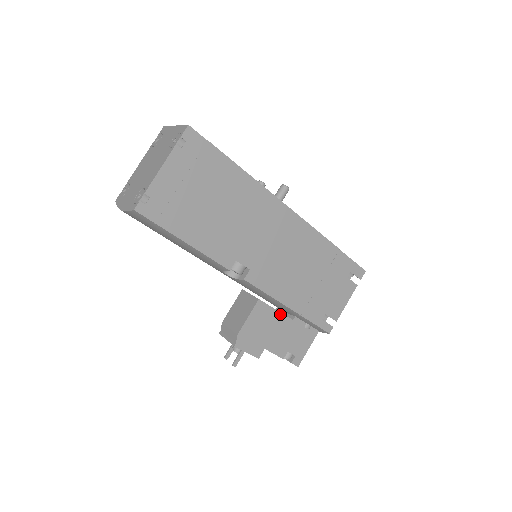
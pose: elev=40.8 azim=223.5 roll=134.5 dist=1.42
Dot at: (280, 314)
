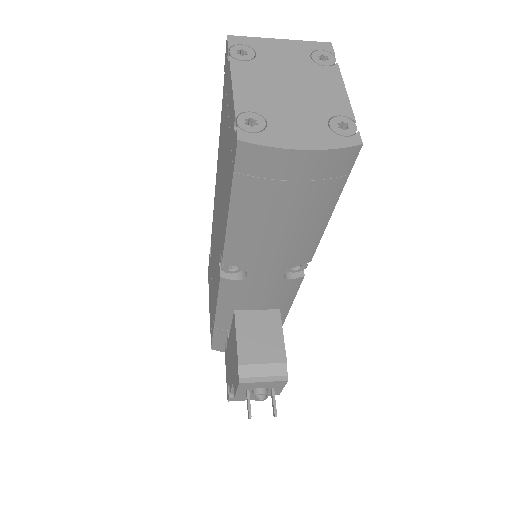
Dot at: occluded
